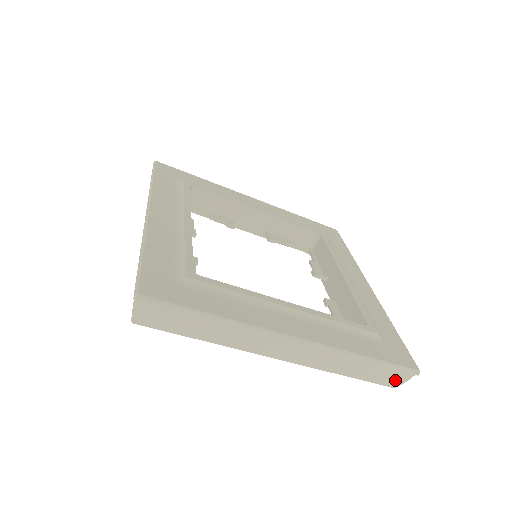
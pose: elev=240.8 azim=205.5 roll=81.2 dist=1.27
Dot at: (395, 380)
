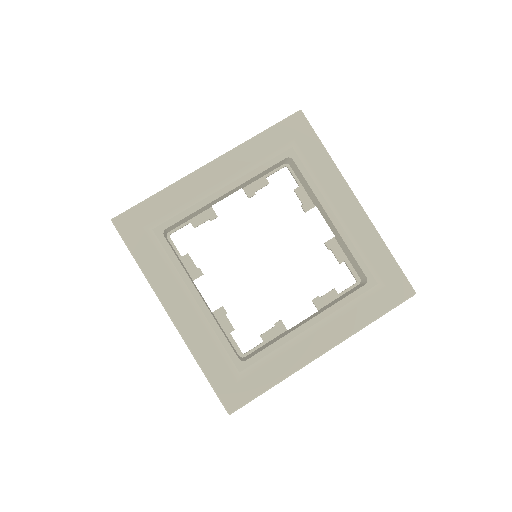
Dot at: occluded
